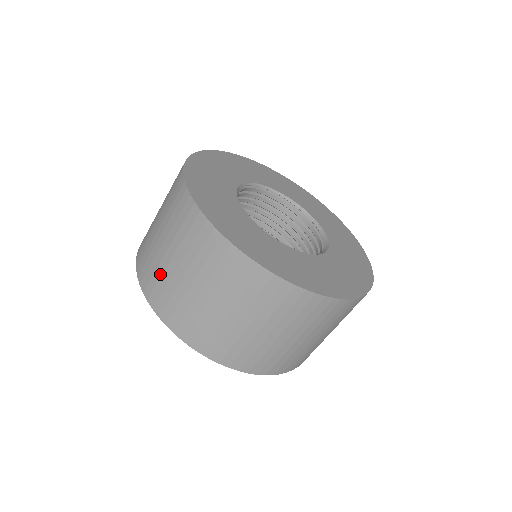
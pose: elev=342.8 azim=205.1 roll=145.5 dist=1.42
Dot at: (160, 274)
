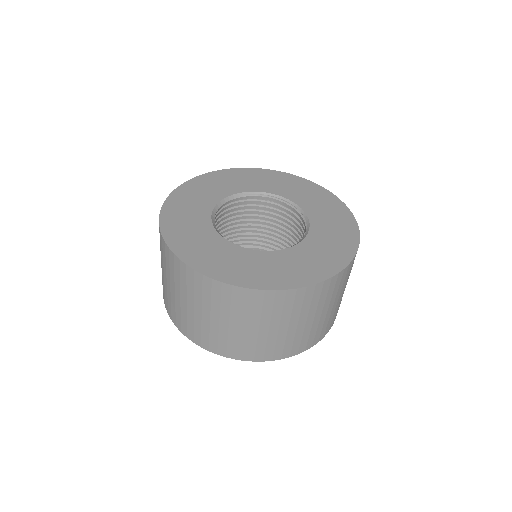
Dot at: occluded
